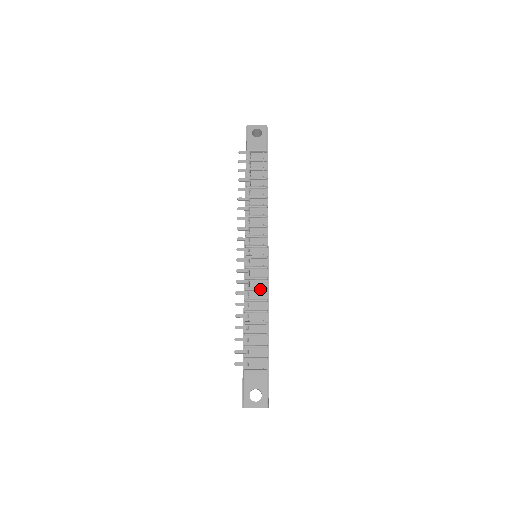
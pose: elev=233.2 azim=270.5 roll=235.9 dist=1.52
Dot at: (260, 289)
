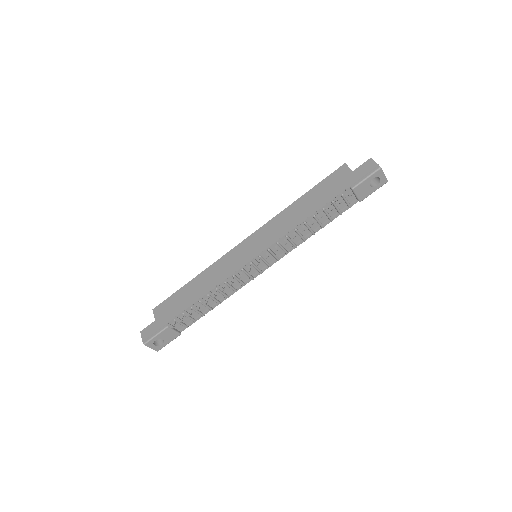
Dot at: (233, 289)
